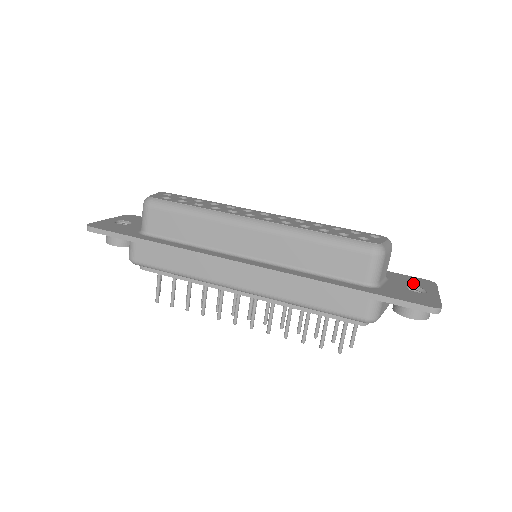
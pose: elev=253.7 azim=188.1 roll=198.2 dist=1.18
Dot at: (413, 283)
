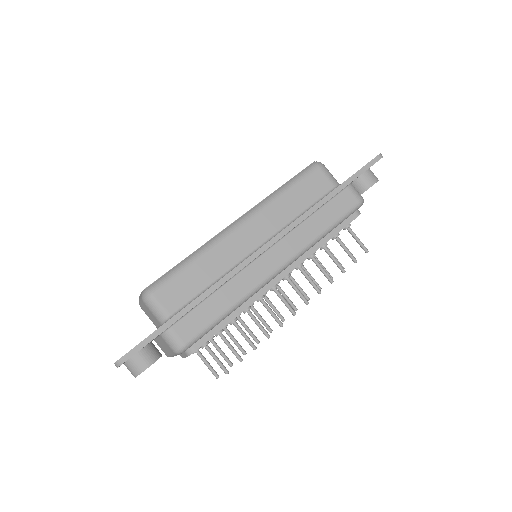
Dot at: occluded
